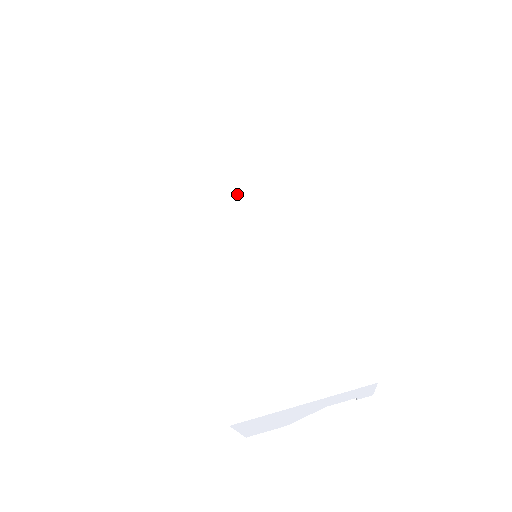
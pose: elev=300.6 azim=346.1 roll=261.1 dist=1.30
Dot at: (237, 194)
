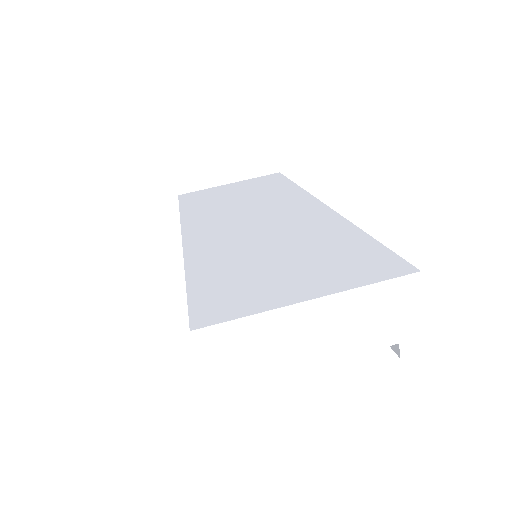
Dot at: (238, 204)
